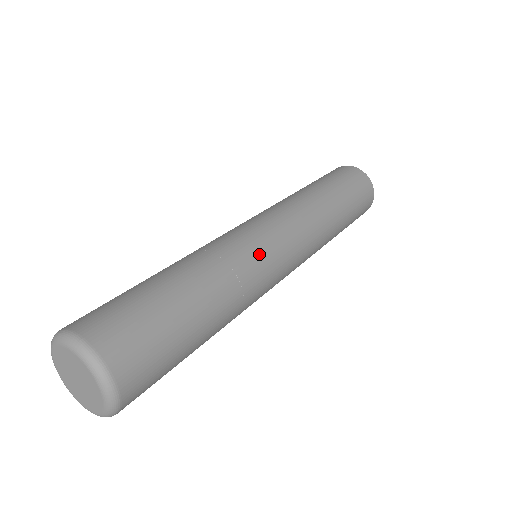
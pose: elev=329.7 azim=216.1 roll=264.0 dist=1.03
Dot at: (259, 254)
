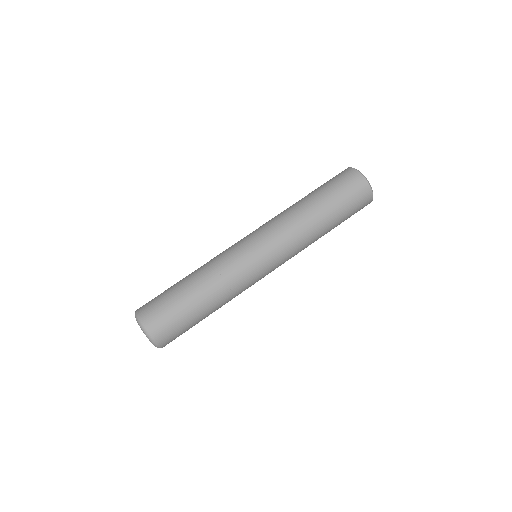
Dot at: (238, 258)
